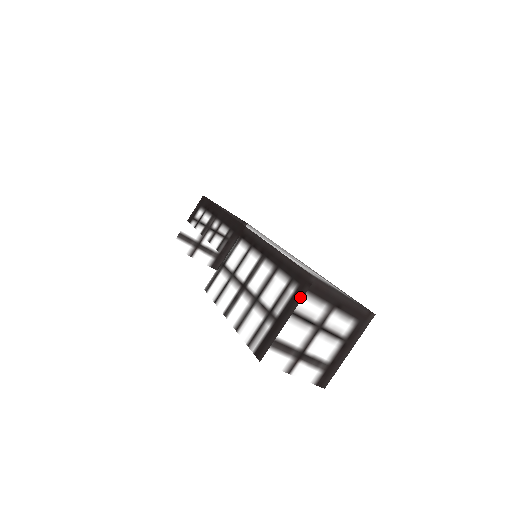
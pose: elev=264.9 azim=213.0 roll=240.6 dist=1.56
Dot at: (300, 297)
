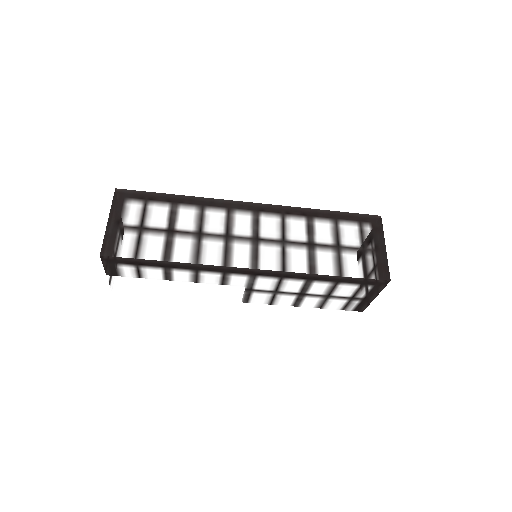
Dot at: (381, 289)
